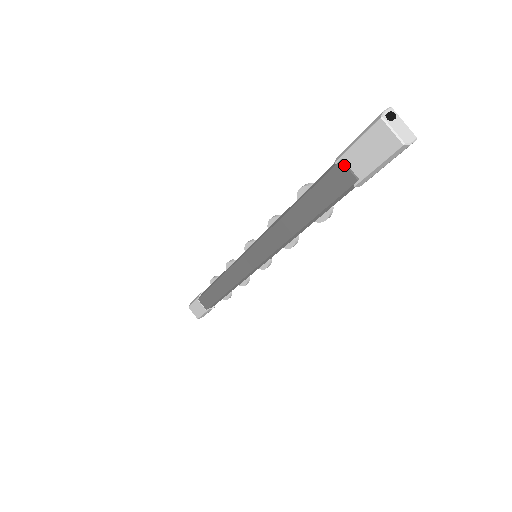
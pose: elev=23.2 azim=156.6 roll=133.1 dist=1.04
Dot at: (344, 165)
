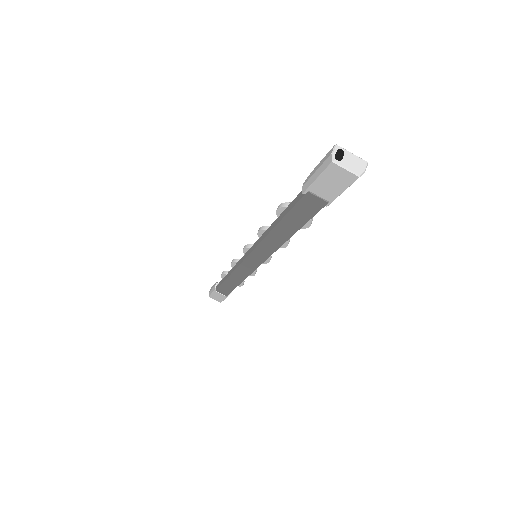
Dot at: (312, 194)
